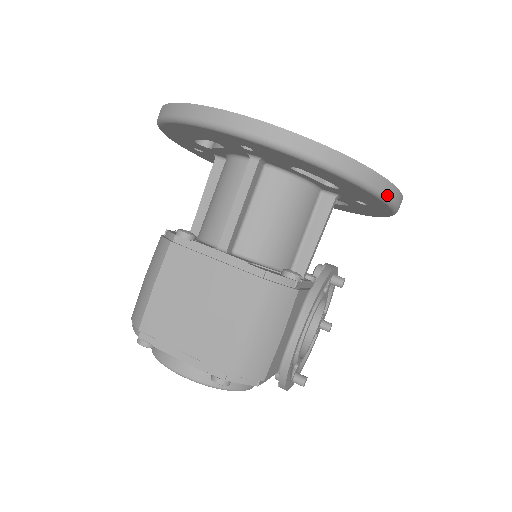
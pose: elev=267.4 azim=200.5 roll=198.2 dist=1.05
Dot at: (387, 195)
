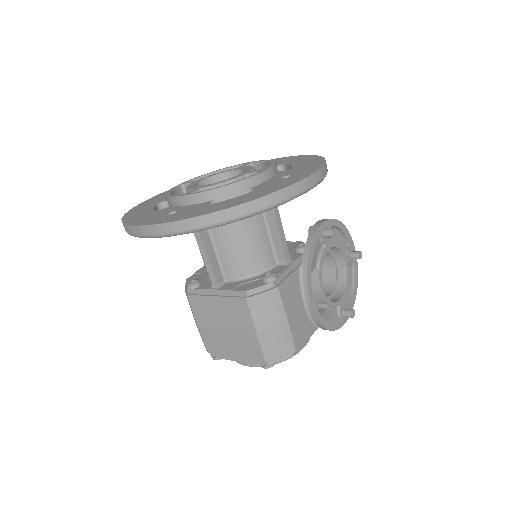
Dot at: (285, 199)
